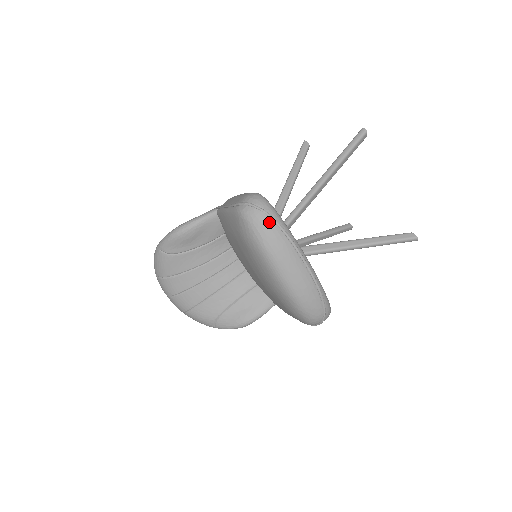
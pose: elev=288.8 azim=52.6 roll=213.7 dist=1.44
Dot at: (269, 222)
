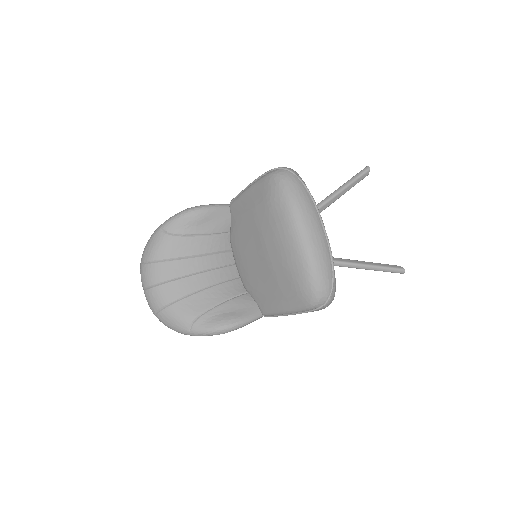
Dot at: (299, 183)
